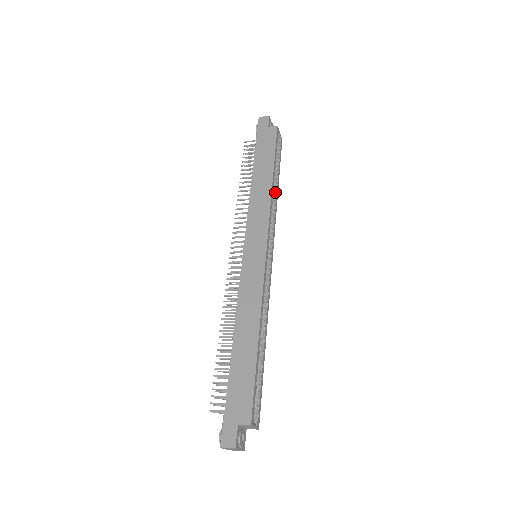
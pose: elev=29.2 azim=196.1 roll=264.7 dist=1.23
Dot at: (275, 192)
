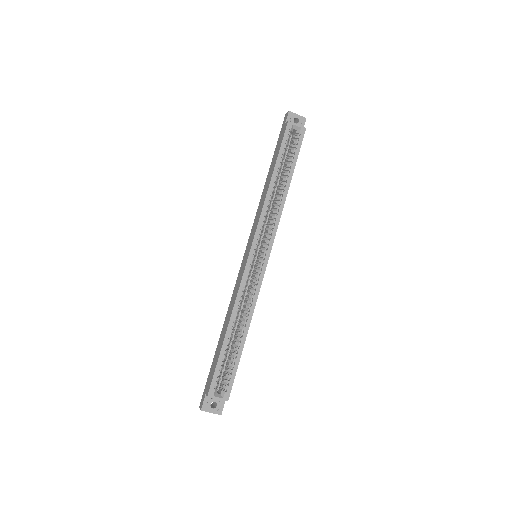
Dot at: (283, 190)
